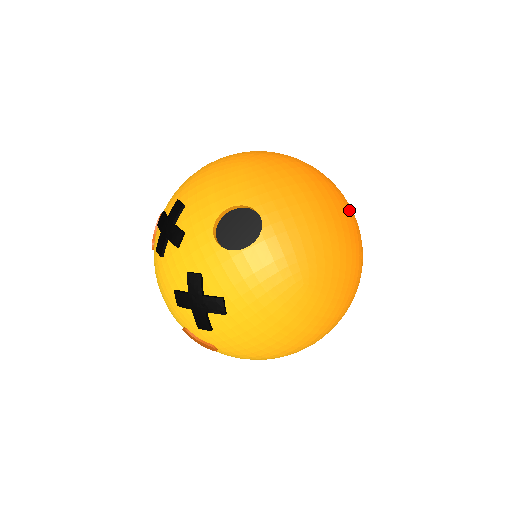
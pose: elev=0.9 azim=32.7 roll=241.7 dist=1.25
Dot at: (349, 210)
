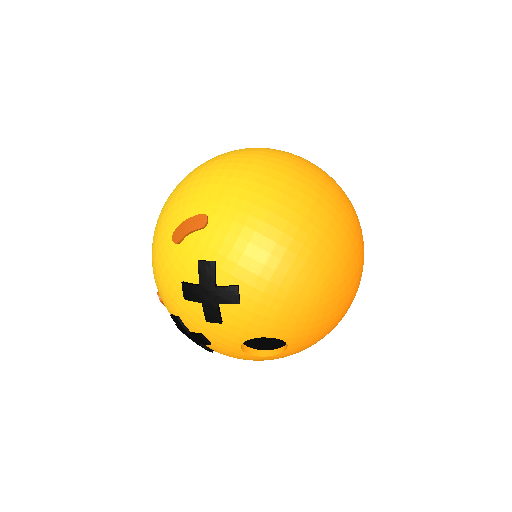
Dot at: occluded
